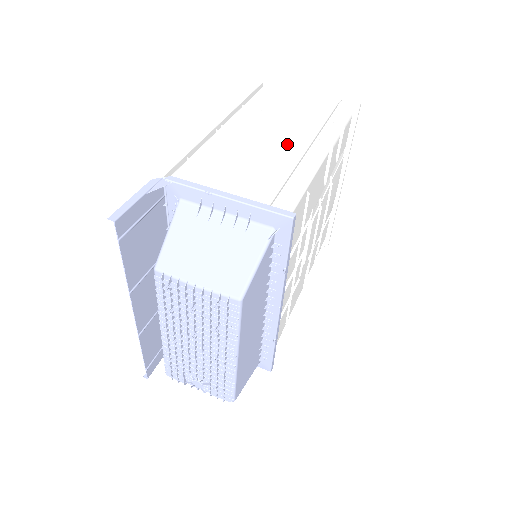
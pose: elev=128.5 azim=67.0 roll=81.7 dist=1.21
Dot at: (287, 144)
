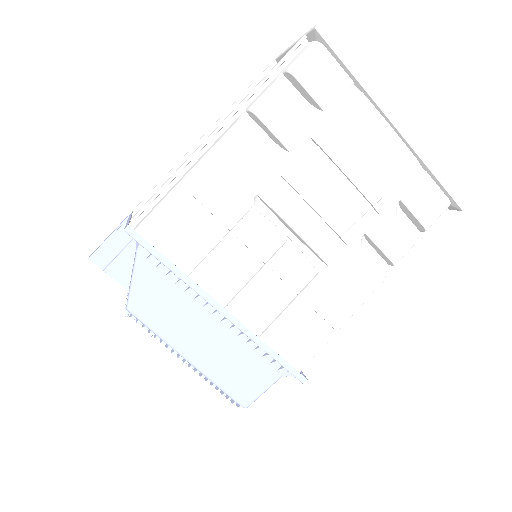
Dot at: occluded
